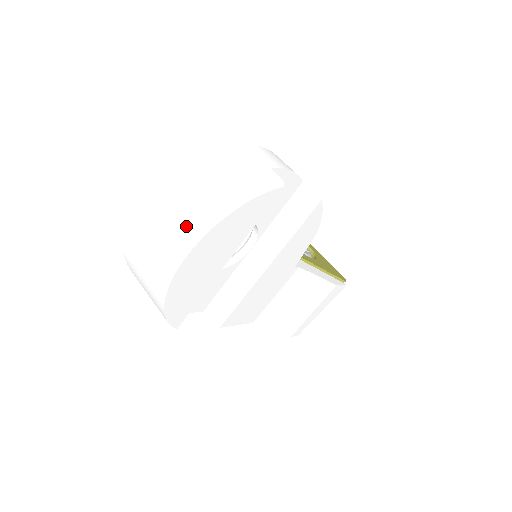
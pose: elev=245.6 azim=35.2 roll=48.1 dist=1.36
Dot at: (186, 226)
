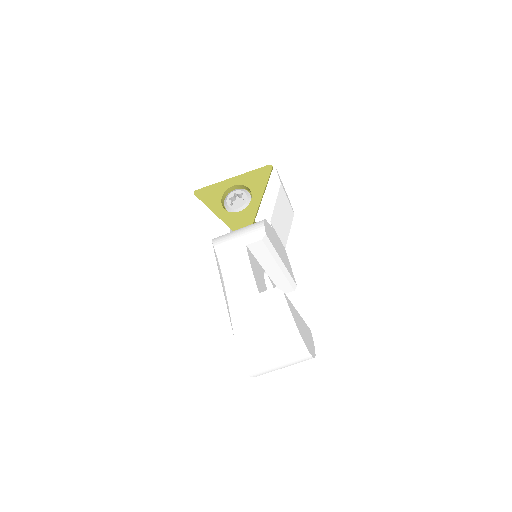
Dot at: (293, 356)
